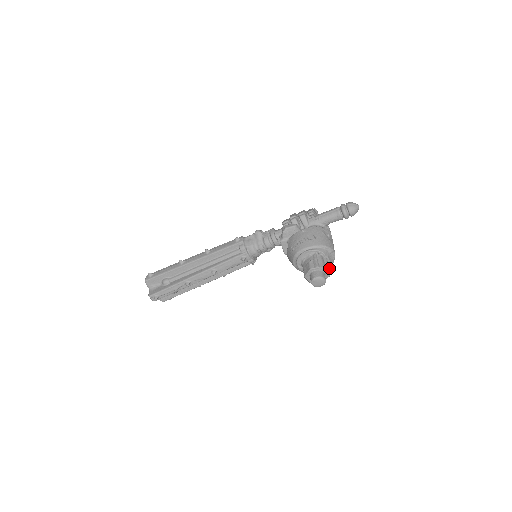
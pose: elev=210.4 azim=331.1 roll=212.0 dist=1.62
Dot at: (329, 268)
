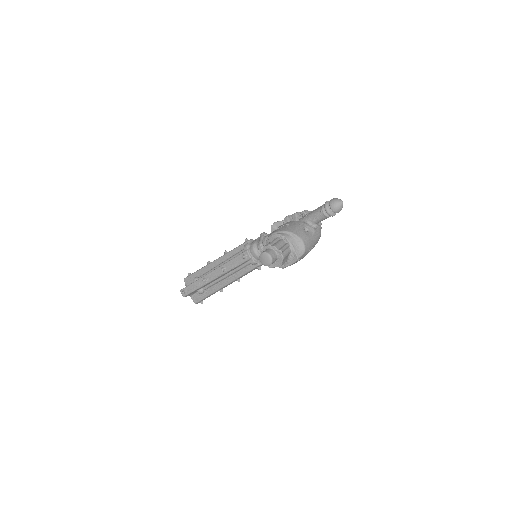
Dot at: (283, 249)
